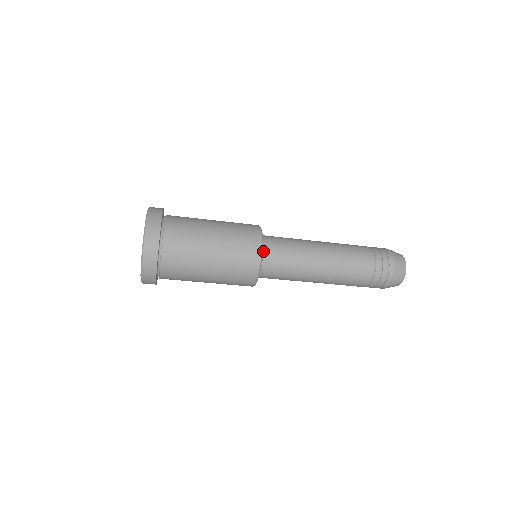
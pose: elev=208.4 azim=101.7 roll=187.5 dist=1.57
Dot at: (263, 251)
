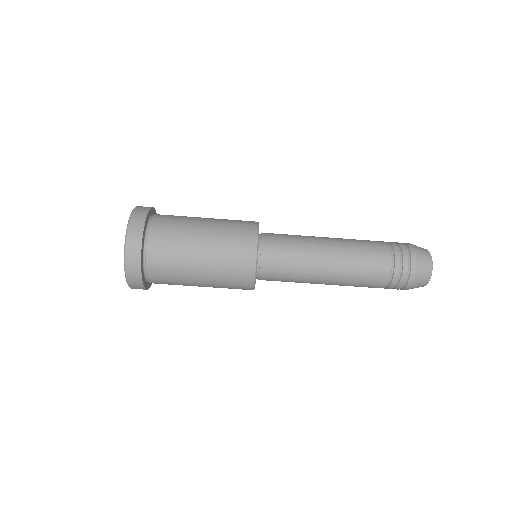
Dot at: (260, 249)
